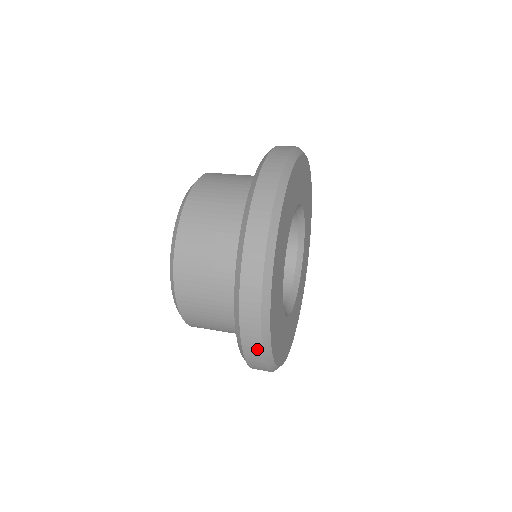
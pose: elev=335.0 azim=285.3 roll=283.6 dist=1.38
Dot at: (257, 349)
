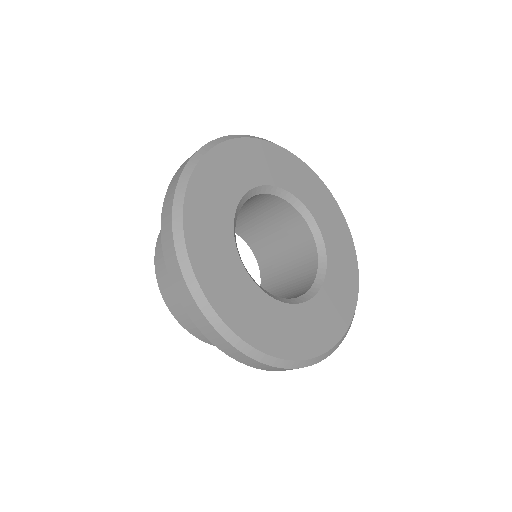
Dot at: (178, 176)
